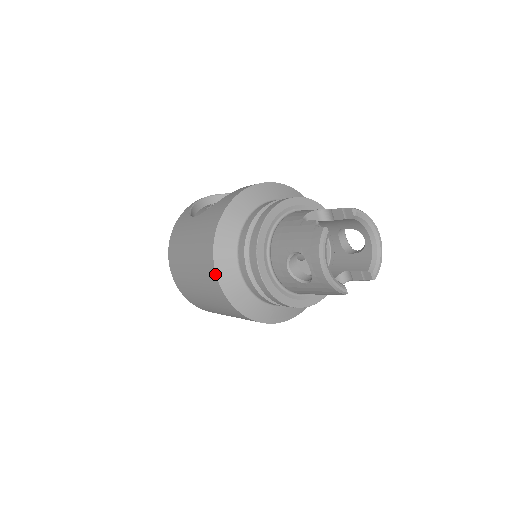
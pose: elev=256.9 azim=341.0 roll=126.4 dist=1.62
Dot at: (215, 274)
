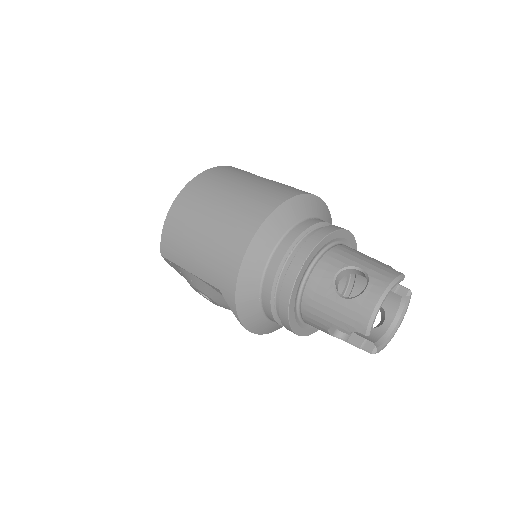
Dot at: (266, 217)
